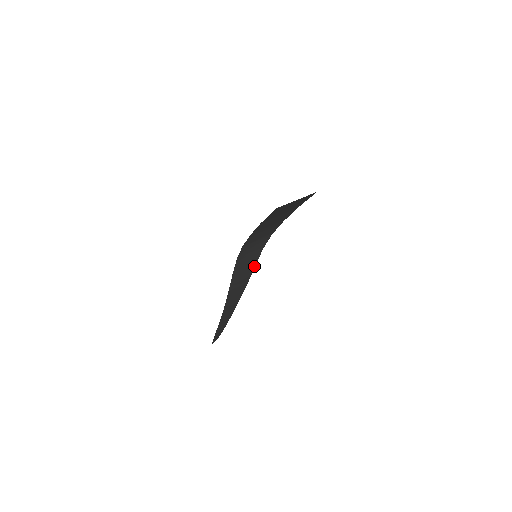
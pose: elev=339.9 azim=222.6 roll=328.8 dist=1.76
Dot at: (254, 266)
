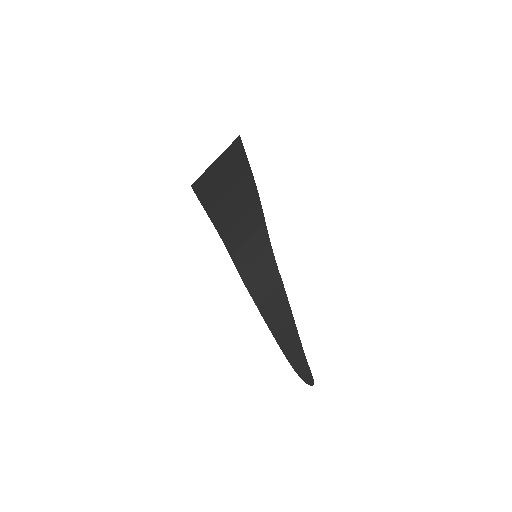
Dot at: (276, 269)
